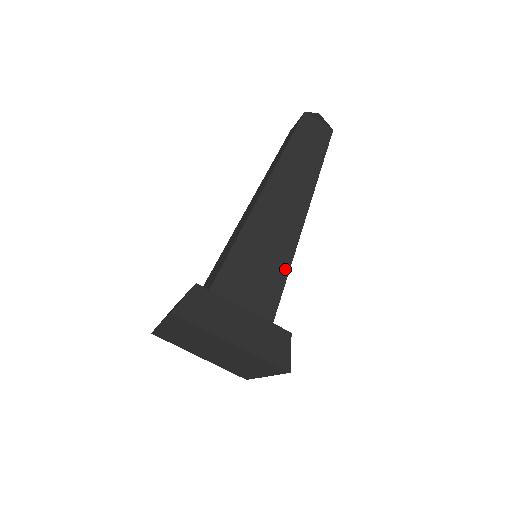
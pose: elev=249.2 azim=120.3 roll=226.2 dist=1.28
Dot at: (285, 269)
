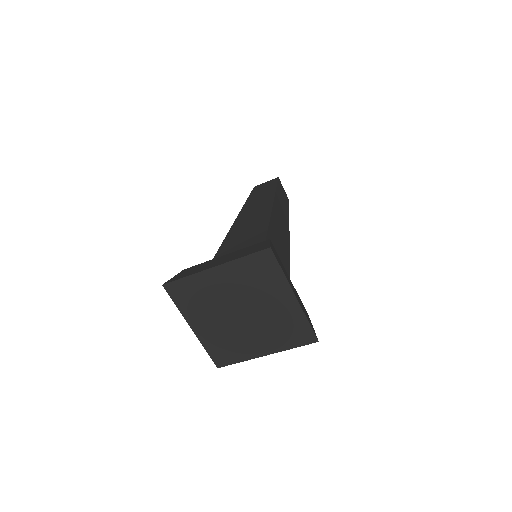
Dot at: (288, 271)
